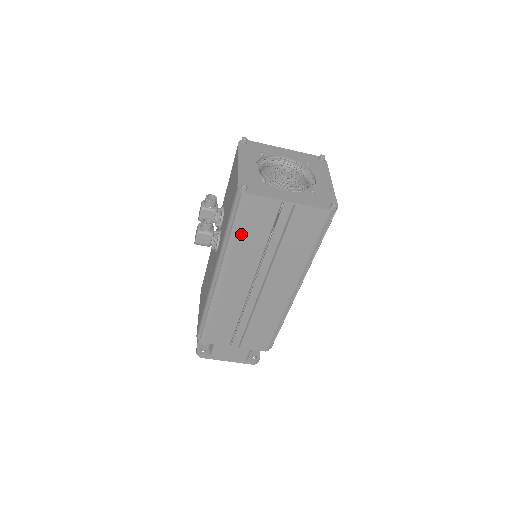
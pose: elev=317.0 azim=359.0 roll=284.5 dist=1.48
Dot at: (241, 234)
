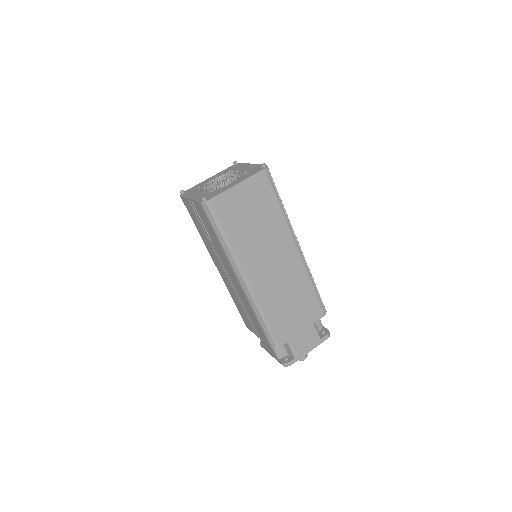
Dot at: (197, 227)
